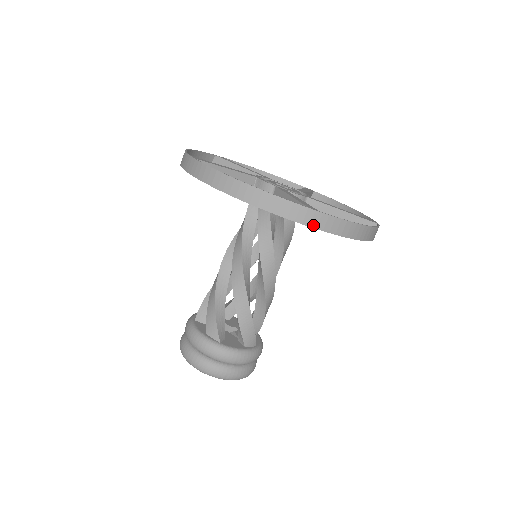
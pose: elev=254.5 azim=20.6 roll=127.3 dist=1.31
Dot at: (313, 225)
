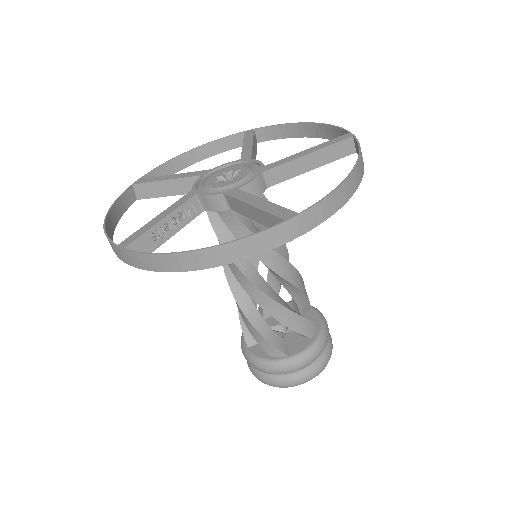
Dot at: (129, 263)
